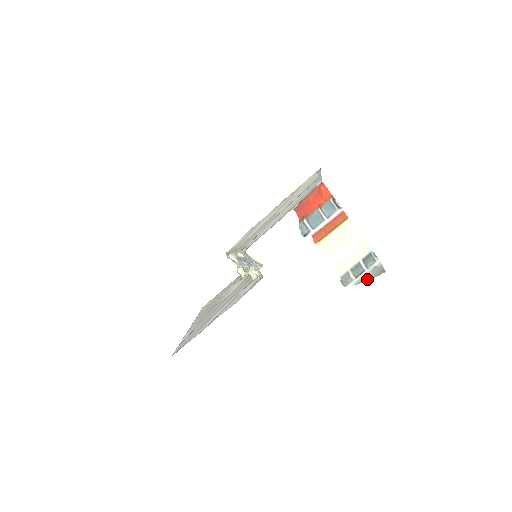
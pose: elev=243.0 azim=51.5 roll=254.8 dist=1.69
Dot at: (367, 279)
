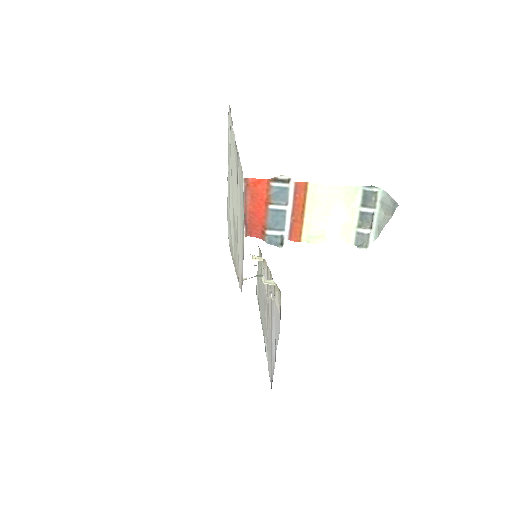
Dot at: (384, 225)
